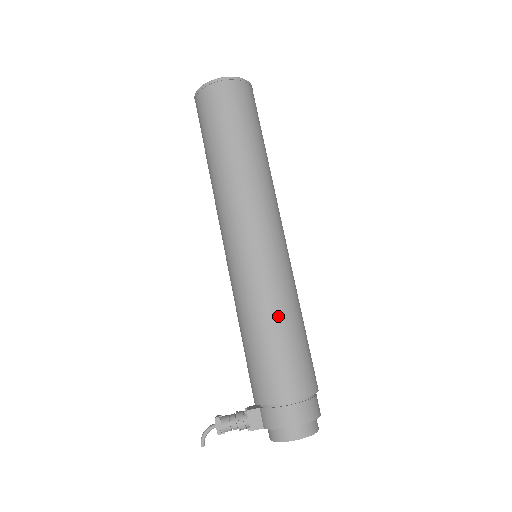
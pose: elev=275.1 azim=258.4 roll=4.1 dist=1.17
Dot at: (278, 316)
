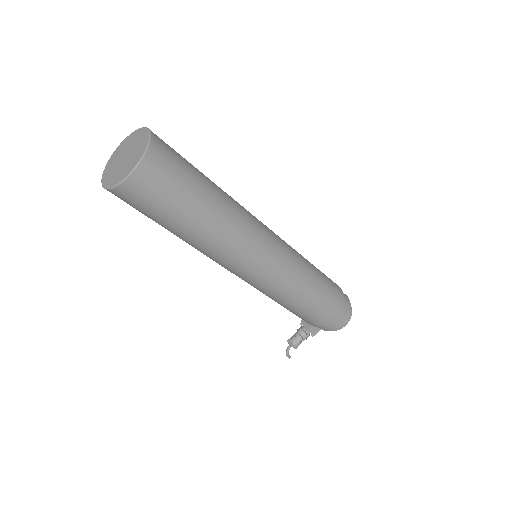
Dot at: (306, 290)
